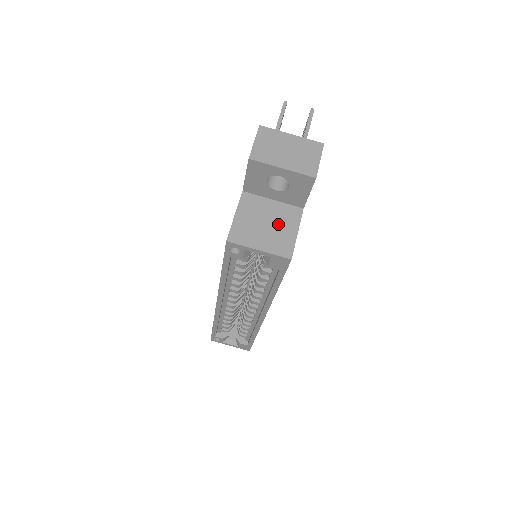
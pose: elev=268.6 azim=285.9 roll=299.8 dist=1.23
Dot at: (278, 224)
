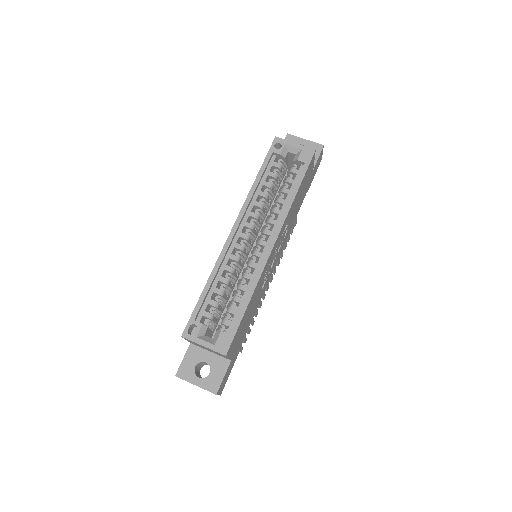
Dot at: occluded
